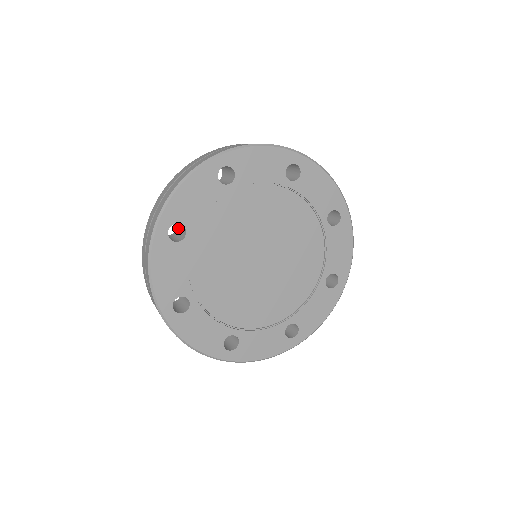
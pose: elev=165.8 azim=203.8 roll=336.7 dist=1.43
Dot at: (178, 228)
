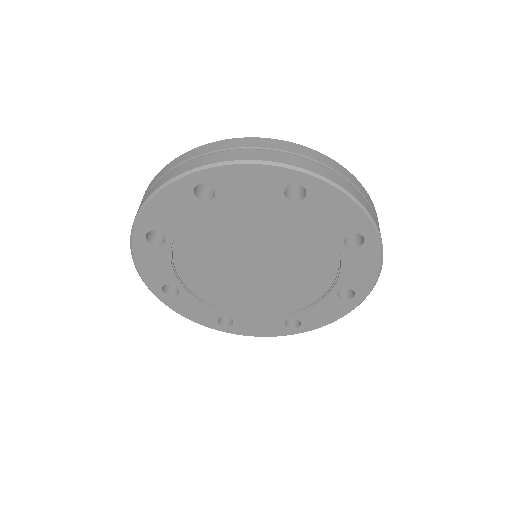
Dot at: occluded
